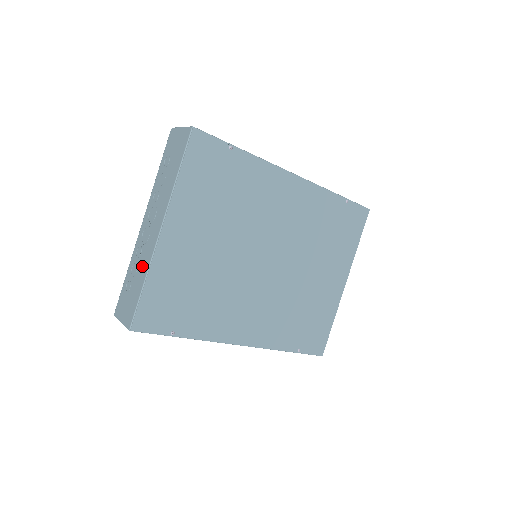
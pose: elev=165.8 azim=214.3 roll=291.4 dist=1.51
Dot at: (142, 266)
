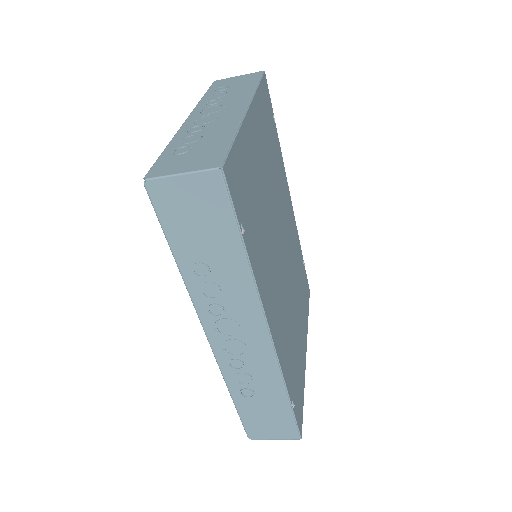
Dot at: (217, 130)
